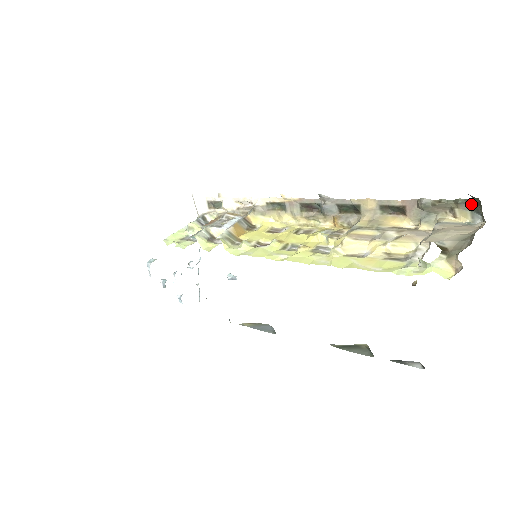
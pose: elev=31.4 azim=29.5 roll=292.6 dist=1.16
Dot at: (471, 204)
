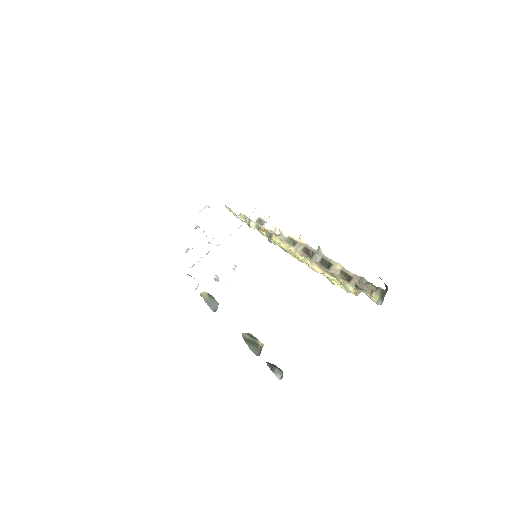
Dot at: (383, 292)
